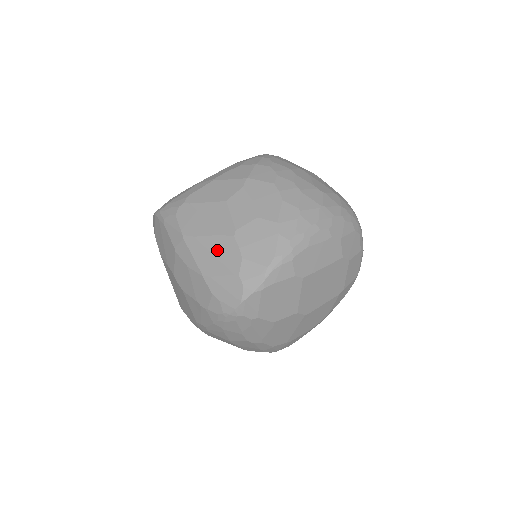
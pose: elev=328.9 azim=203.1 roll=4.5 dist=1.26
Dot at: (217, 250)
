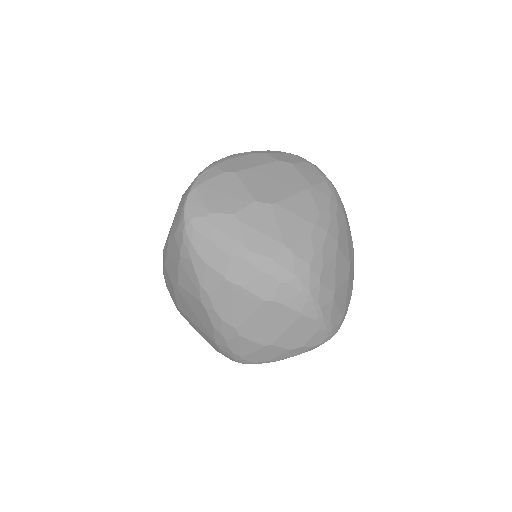
Dot at: occluded
